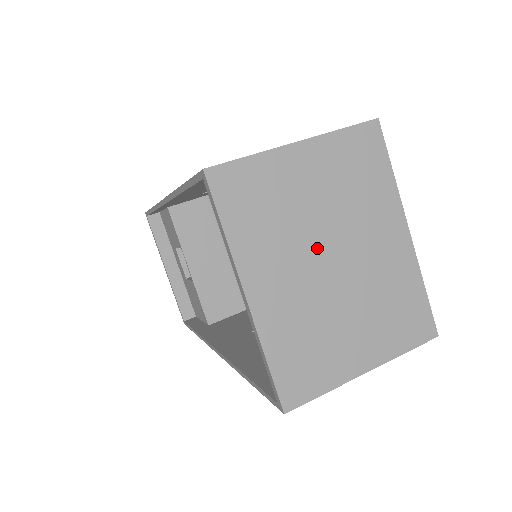
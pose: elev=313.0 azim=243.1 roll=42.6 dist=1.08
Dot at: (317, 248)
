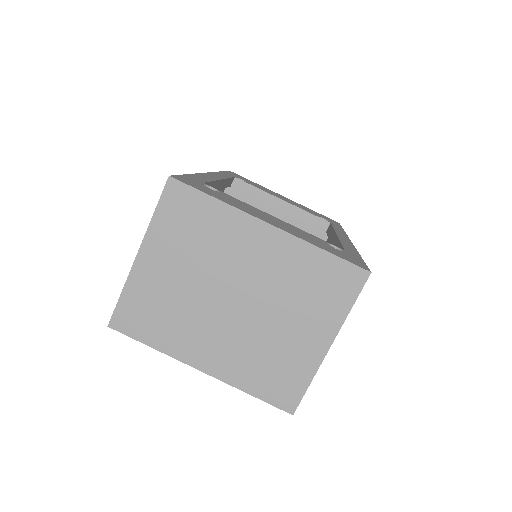
Dot at: (215, 303)
